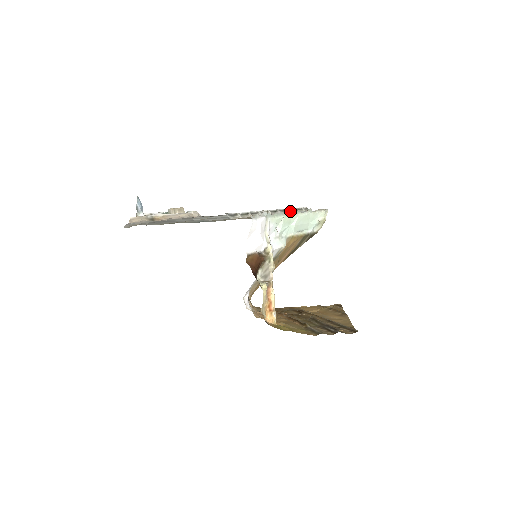
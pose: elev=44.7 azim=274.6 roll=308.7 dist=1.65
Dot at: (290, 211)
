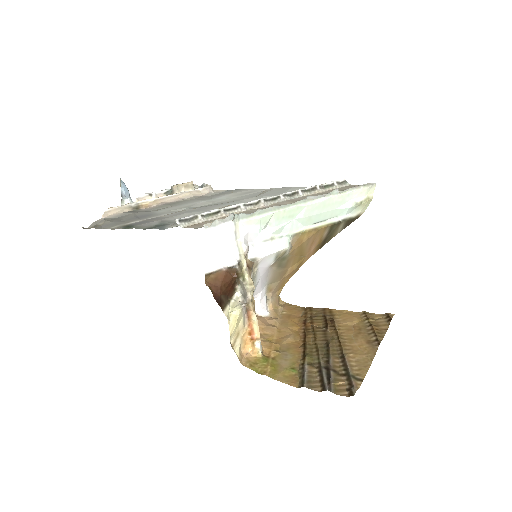
Dot at: (306, 193)
